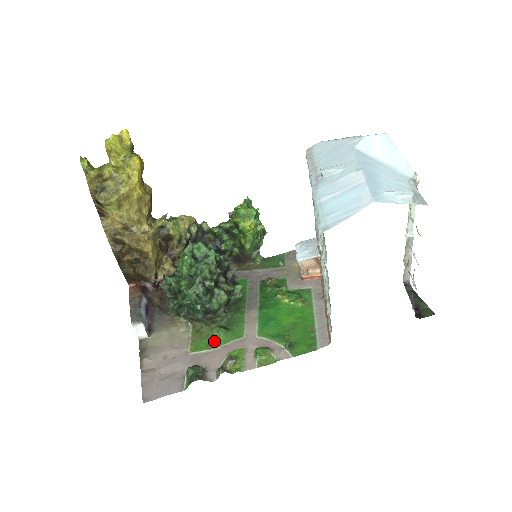
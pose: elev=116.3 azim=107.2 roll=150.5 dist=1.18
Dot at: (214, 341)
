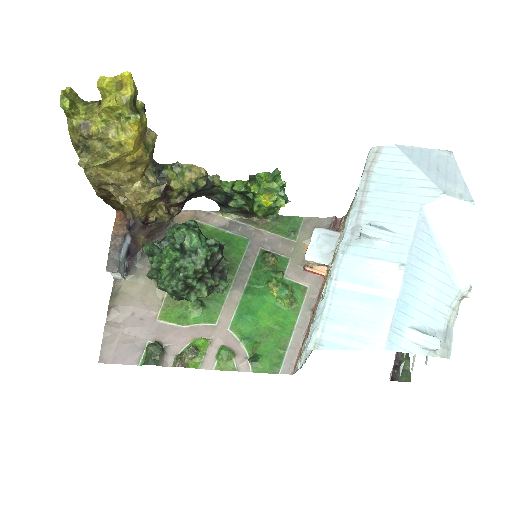
Dot at: (186, 315)
